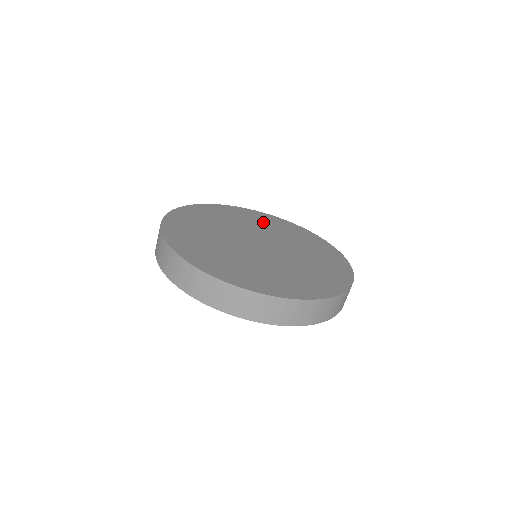
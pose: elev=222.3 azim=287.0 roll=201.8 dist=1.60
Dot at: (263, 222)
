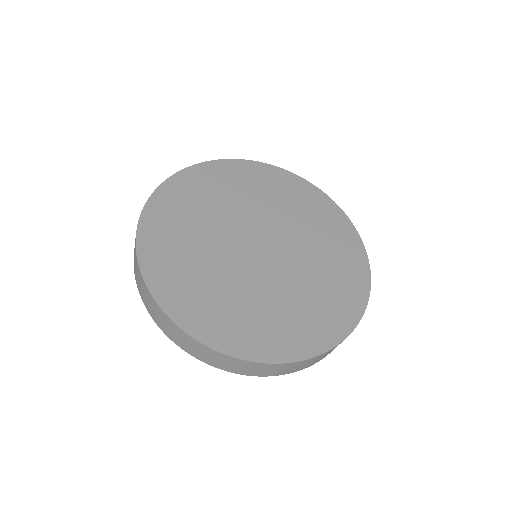
Dot at: (256, 187)
